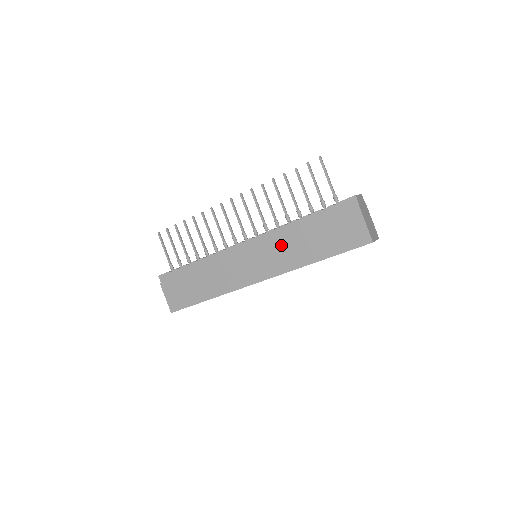
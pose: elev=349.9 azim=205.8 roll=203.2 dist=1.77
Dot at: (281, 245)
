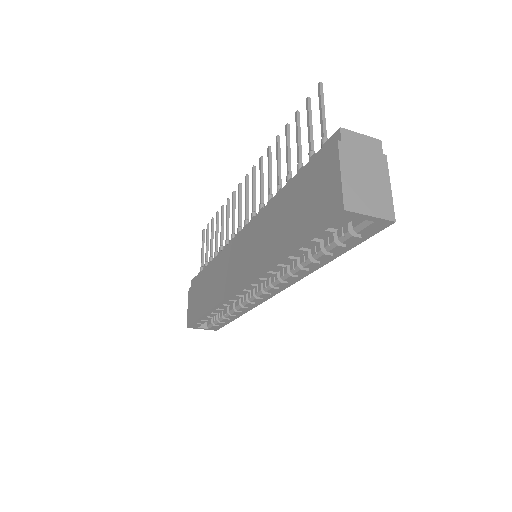
Dot at: (261, 230)
